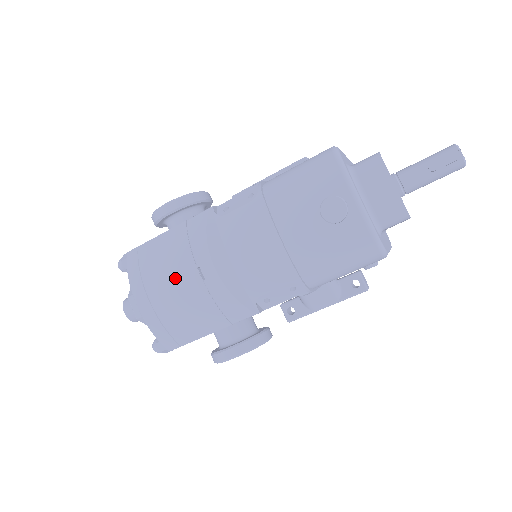
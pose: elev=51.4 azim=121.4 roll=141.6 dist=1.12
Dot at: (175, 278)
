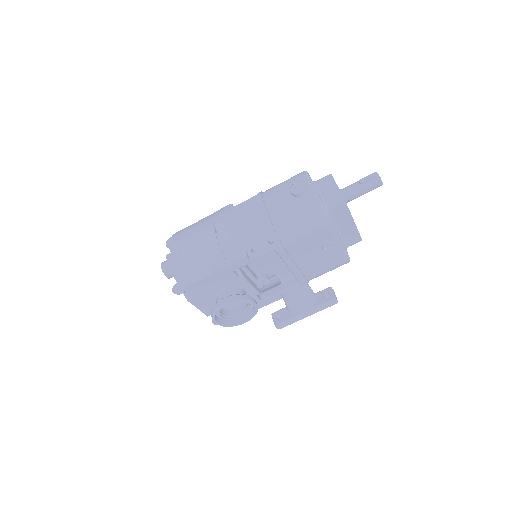
Dot at: (199, 235)
